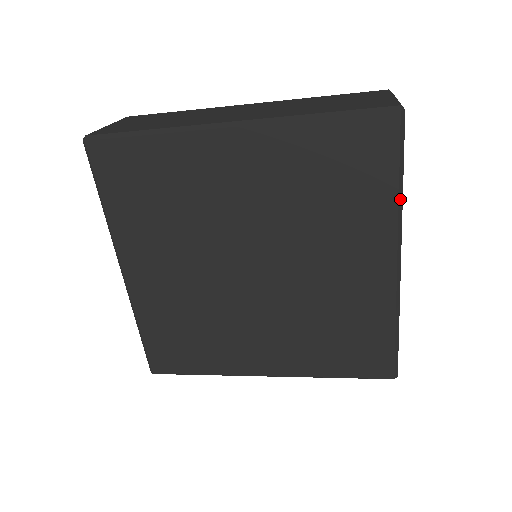
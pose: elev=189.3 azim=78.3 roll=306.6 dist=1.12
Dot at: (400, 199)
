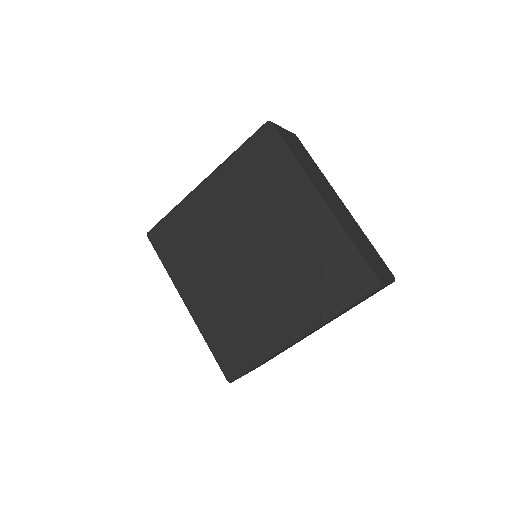
Dot at: (296, 162)
